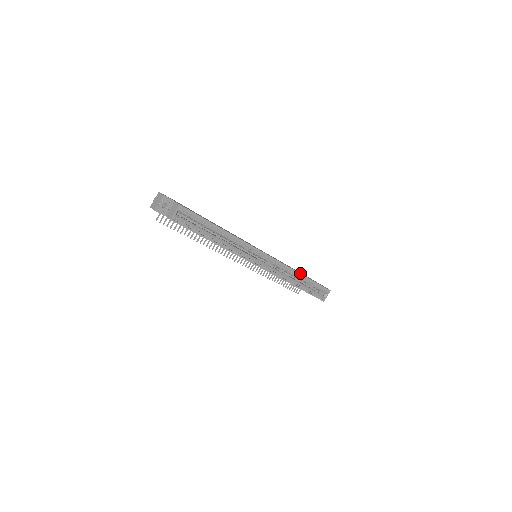
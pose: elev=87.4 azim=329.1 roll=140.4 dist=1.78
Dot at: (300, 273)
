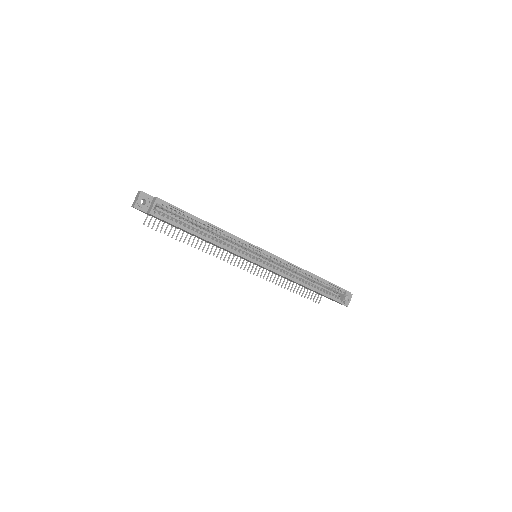
Dot at: (309, 272)
